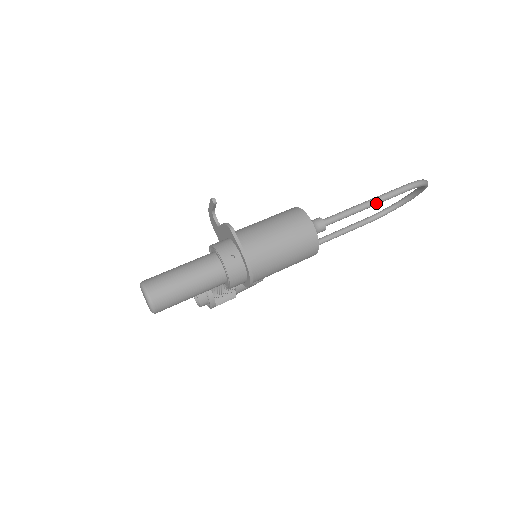
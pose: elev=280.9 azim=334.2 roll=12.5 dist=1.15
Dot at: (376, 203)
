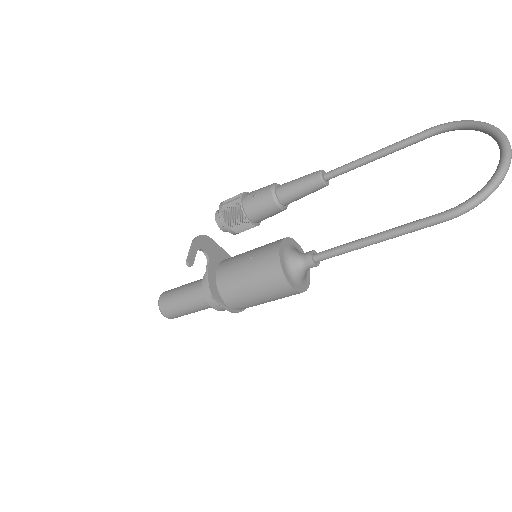
Dot at: occluded
